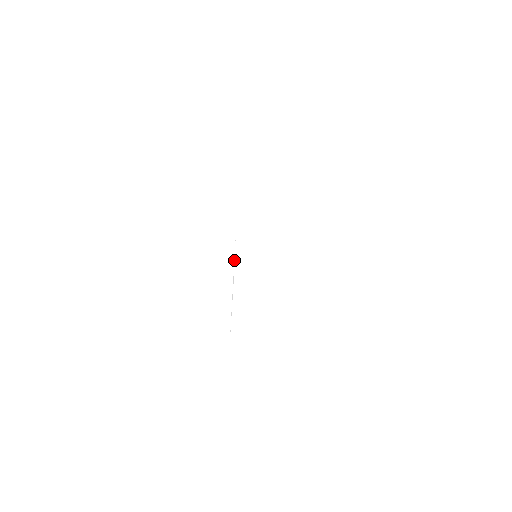
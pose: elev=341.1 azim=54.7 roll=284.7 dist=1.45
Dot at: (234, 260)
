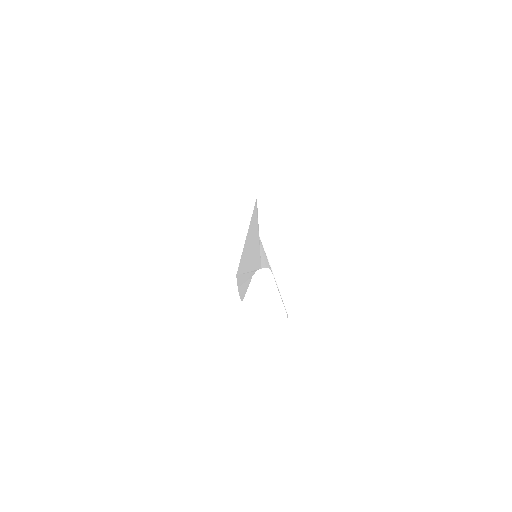
Dot at: occluded
